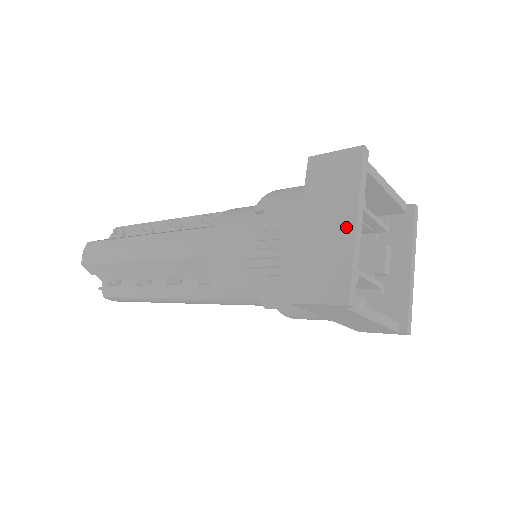
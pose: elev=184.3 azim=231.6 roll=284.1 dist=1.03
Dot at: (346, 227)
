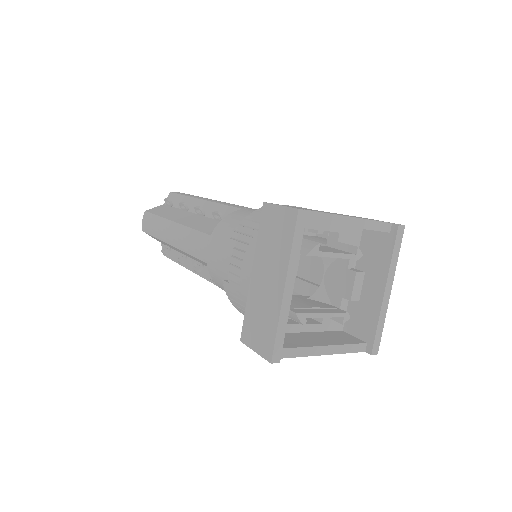
Dot at: (277, 291)
